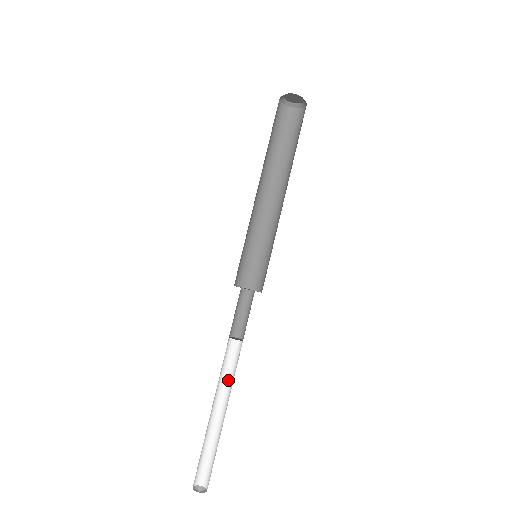
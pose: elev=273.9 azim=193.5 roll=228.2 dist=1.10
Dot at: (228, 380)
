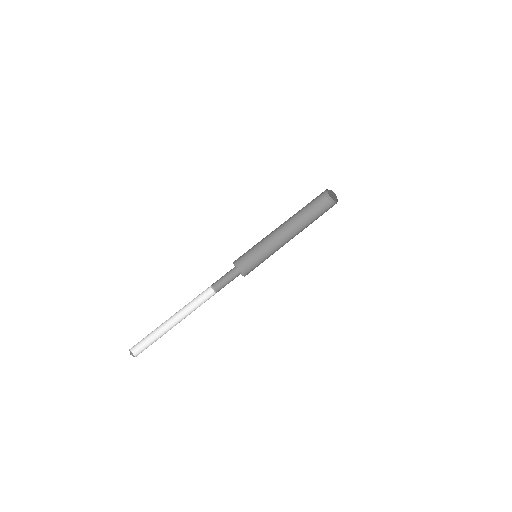
Dot at: occluded
